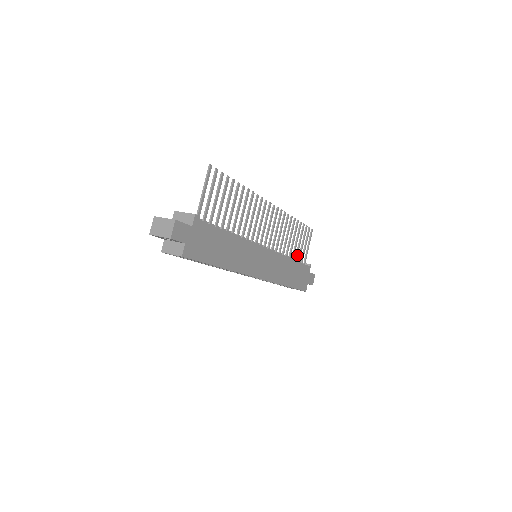
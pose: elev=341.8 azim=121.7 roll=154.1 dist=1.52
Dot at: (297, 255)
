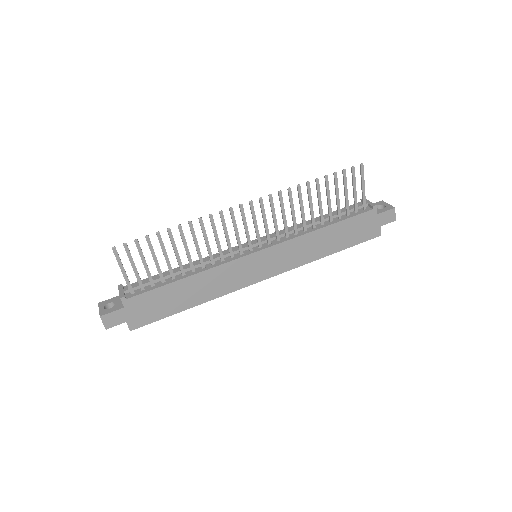
Dot at: (339, 211)
